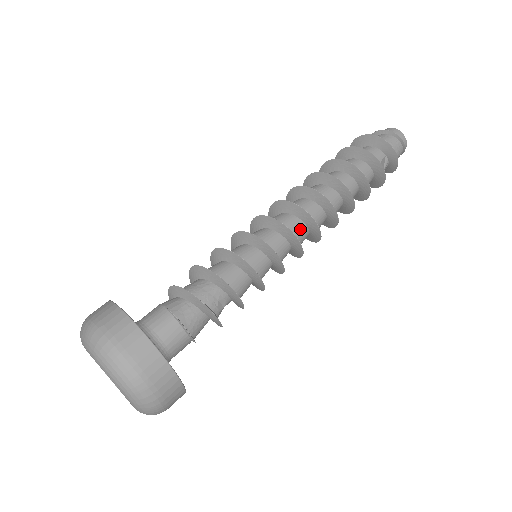
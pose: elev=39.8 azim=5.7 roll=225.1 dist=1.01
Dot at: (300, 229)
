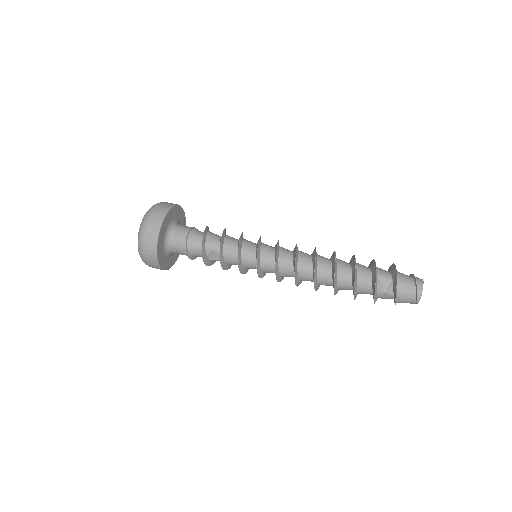
Dot at: (287, 257)
